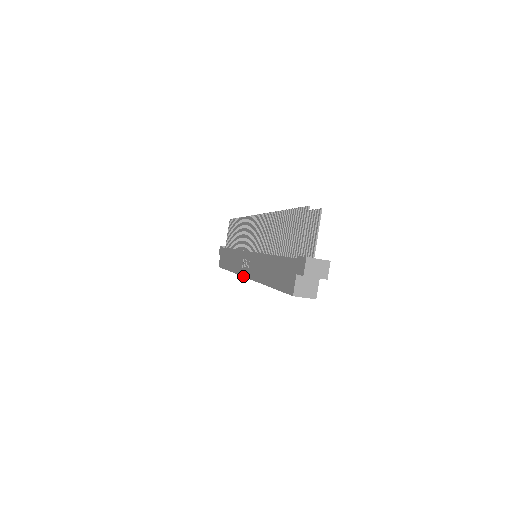
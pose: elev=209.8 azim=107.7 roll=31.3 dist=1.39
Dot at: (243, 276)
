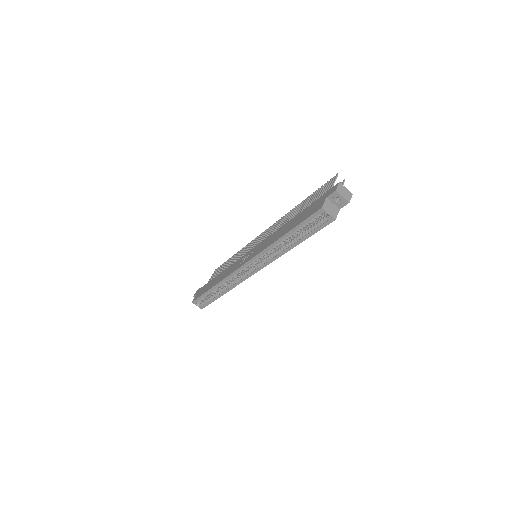
Dot at: (242, 265)
